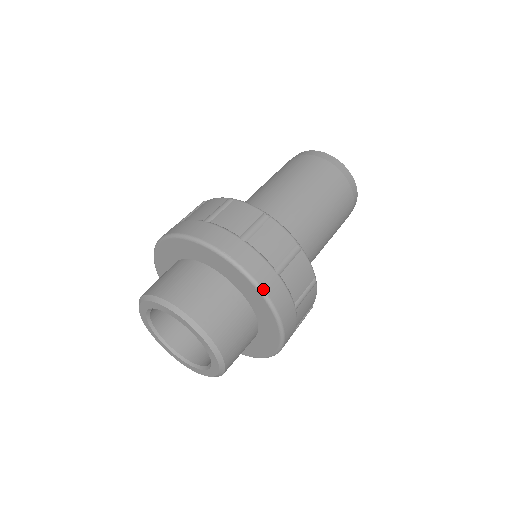
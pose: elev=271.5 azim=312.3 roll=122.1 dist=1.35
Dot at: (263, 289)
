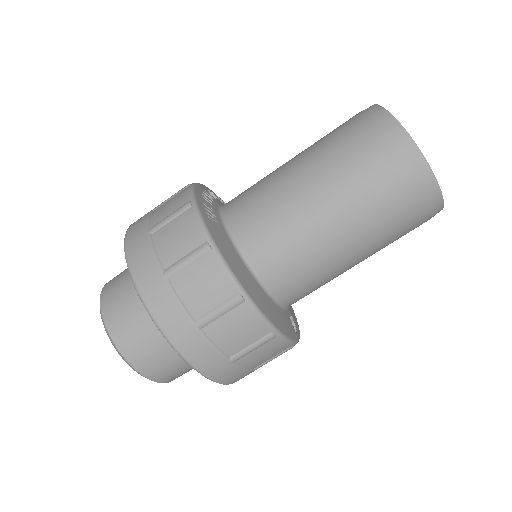
Dot at: (171, 342)
